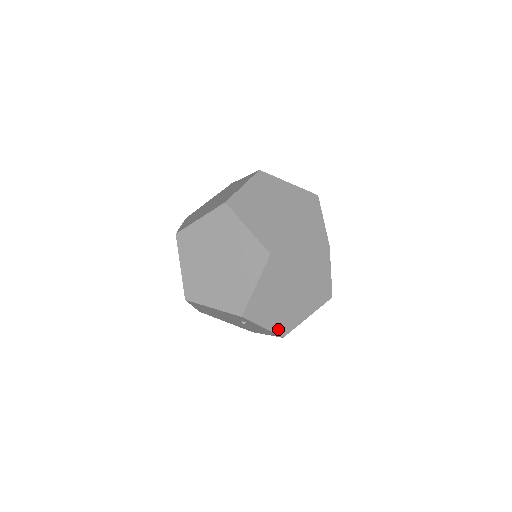
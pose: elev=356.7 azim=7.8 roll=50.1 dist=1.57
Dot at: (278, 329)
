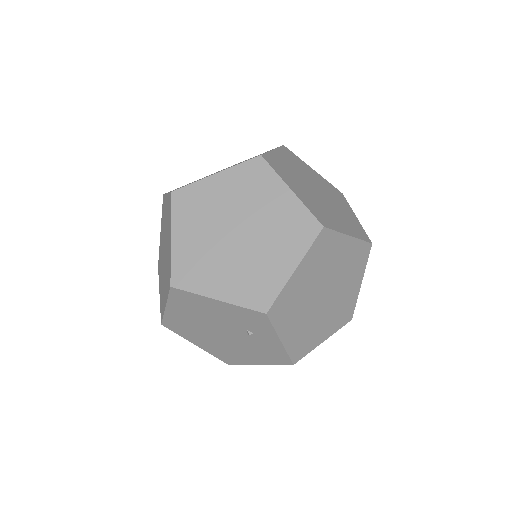
Dot at: (293, 349)
